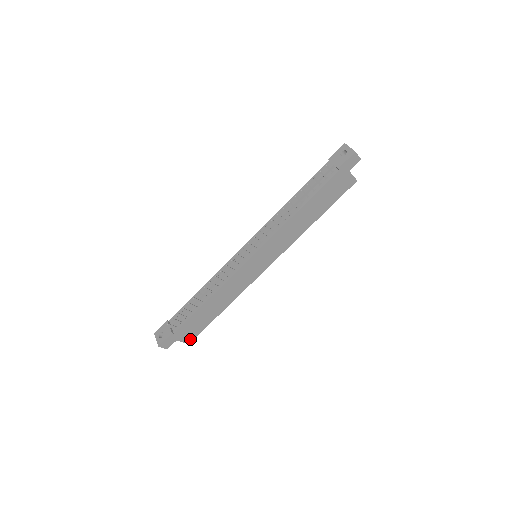
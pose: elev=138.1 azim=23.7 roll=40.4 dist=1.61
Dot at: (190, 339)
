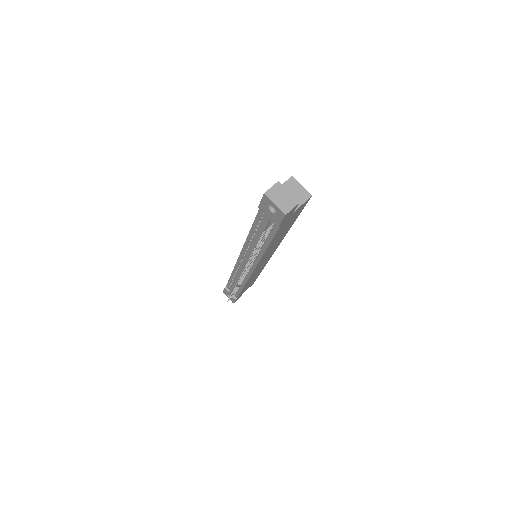
Dot at: (252, 284)
